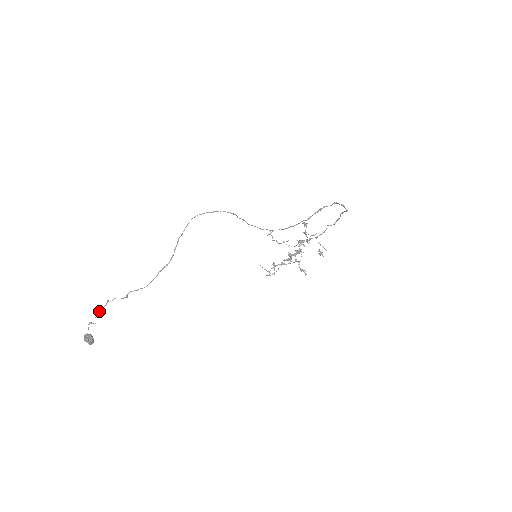
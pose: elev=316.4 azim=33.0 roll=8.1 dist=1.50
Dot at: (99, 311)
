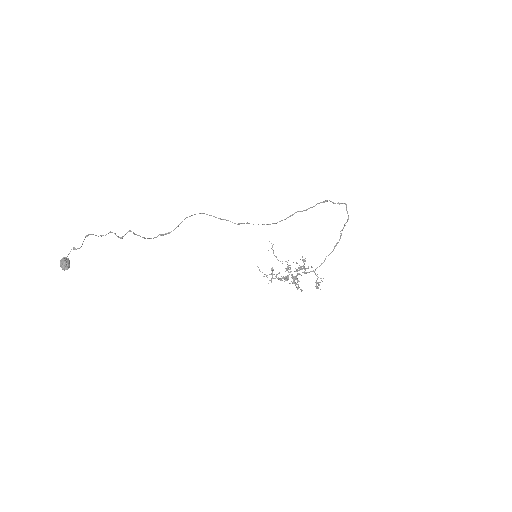
Dot at: (91, 234)
